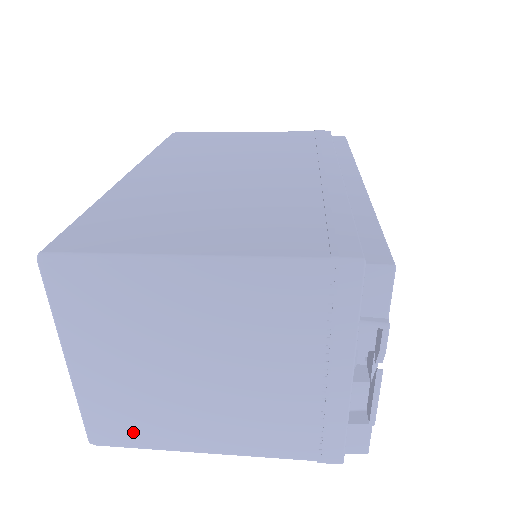
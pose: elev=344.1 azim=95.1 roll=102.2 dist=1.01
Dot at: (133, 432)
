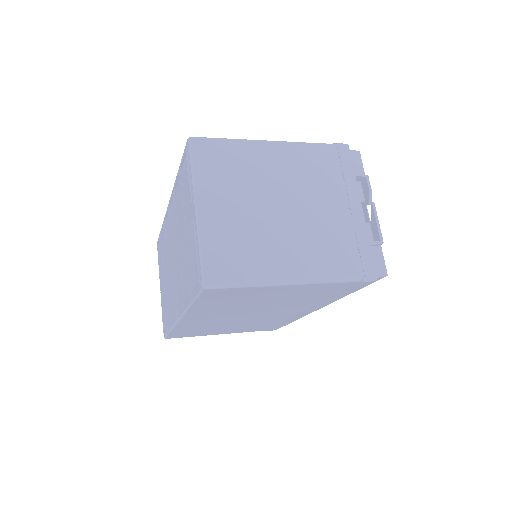
Dot at: (239, 266)
